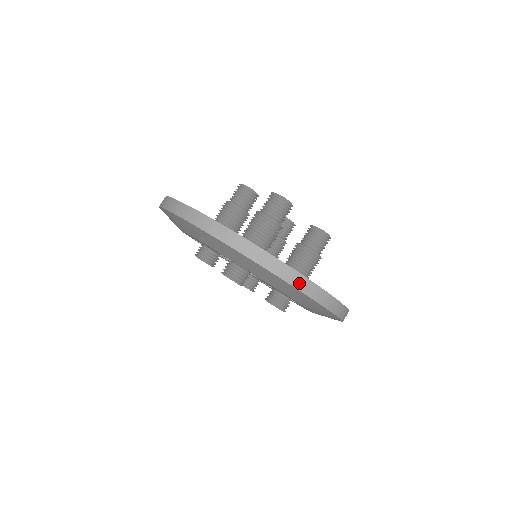
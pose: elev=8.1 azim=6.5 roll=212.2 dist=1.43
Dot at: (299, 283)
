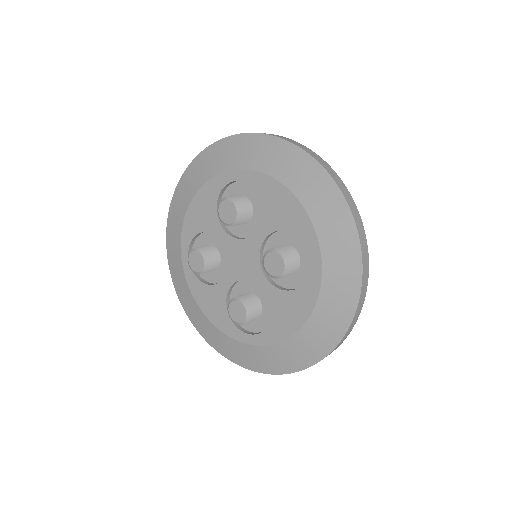
Dot at: (349, 330)
